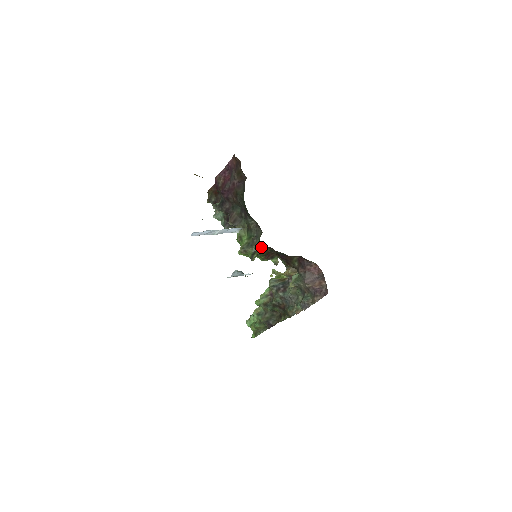
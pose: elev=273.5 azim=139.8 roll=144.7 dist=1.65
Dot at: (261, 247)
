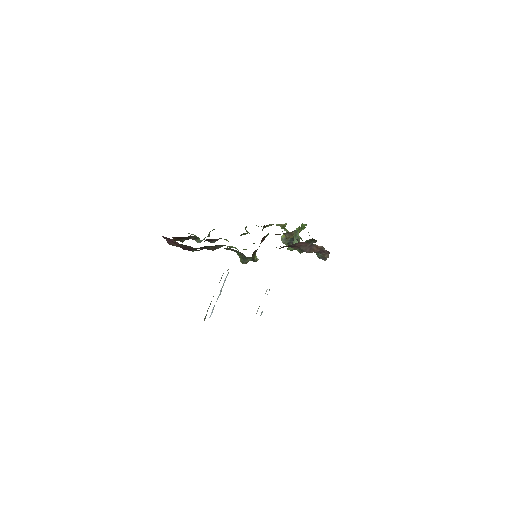
Dot at: occluded
